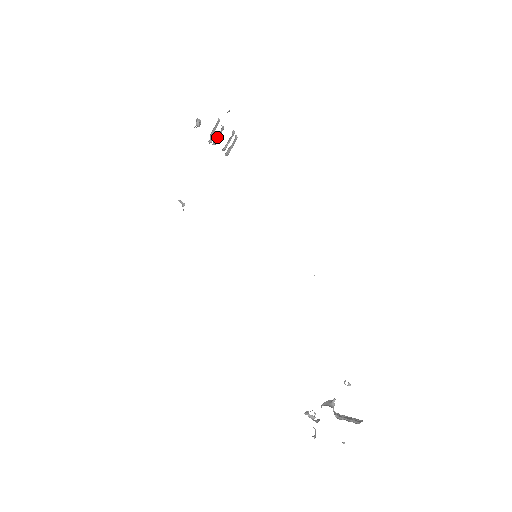
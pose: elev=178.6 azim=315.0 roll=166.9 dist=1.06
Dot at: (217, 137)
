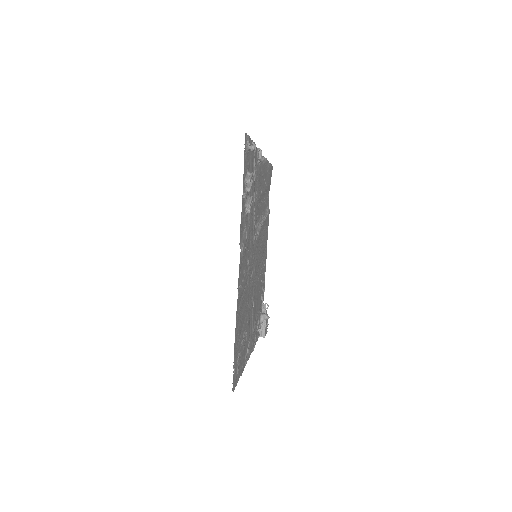
Dot at: occluded
